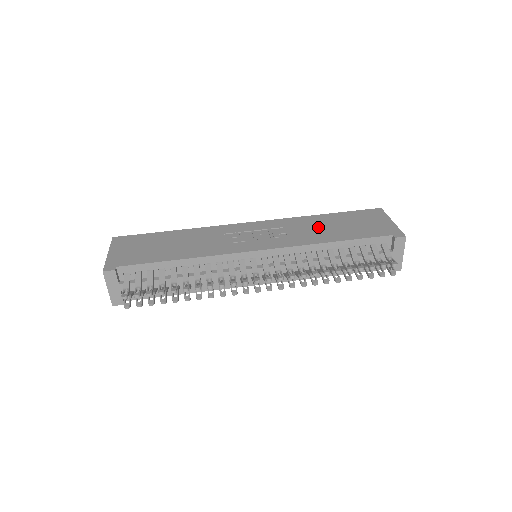
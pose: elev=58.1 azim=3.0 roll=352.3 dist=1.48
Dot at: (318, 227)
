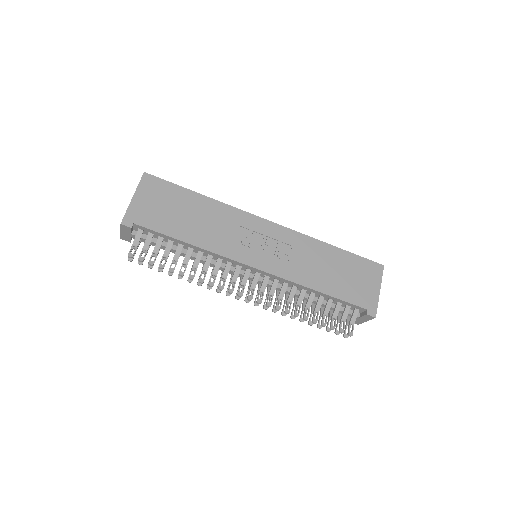
Dot at: (319, 263)
